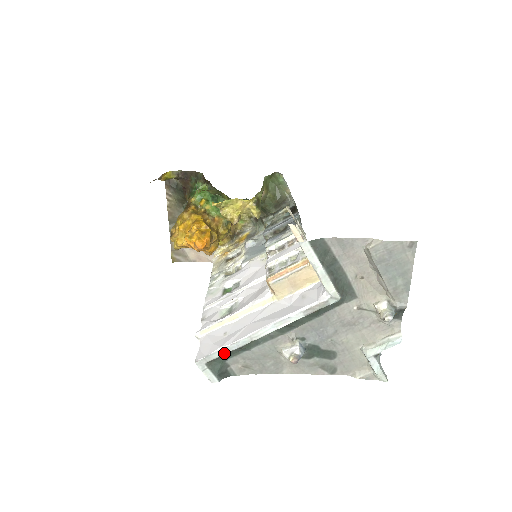
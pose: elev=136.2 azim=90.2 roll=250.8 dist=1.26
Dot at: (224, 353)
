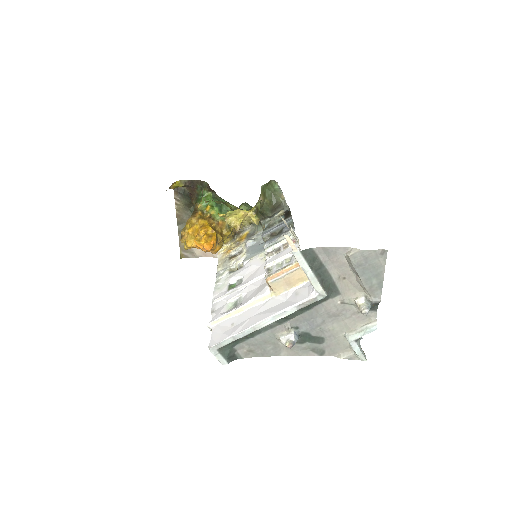
Dot at: (232, 341)
